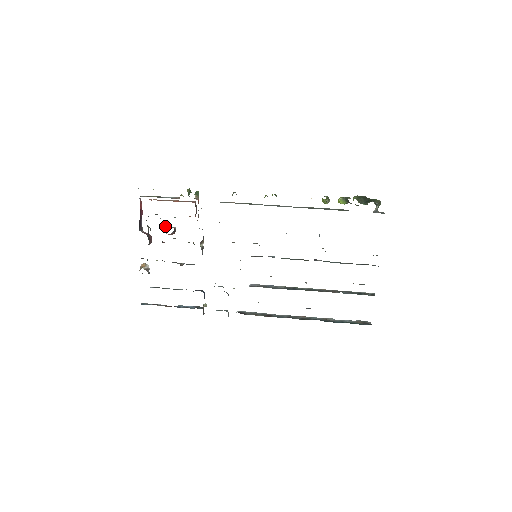
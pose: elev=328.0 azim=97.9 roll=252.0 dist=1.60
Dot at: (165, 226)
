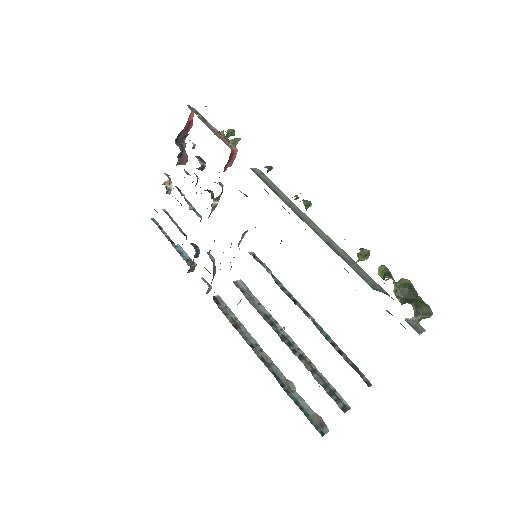
Dot at: (196, 156)
